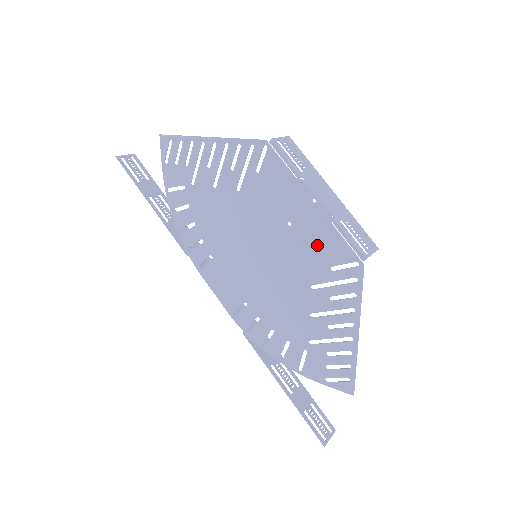
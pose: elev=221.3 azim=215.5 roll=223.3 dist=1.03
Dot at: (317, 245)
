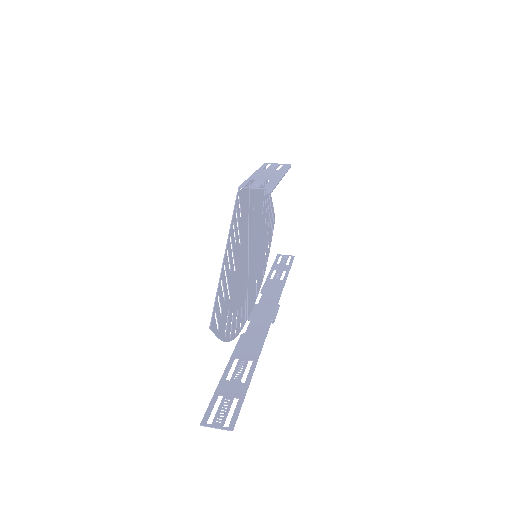
Dot at: (246, 207)
